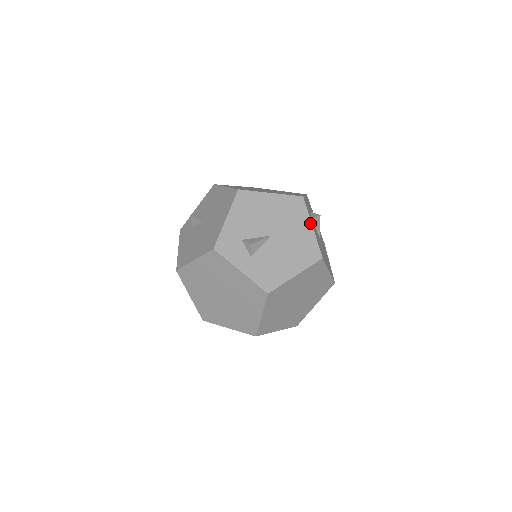
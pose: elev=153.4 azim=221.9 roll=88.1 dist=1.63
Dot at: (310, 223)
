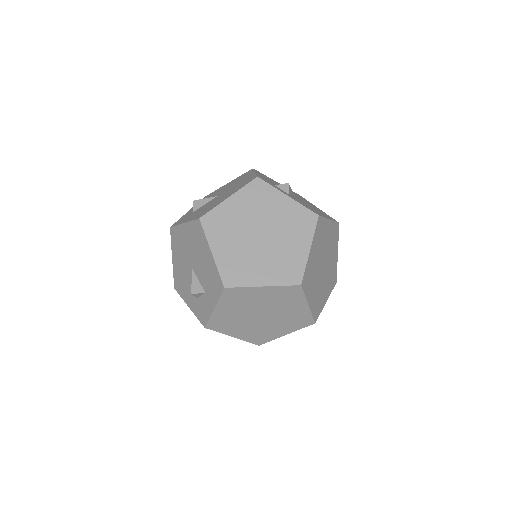
Dot at: (315, 206)
